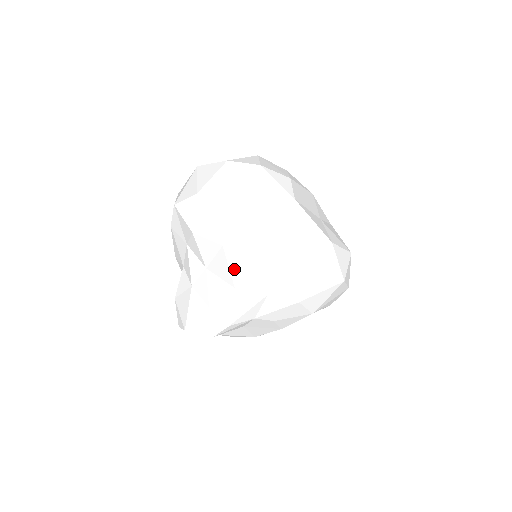
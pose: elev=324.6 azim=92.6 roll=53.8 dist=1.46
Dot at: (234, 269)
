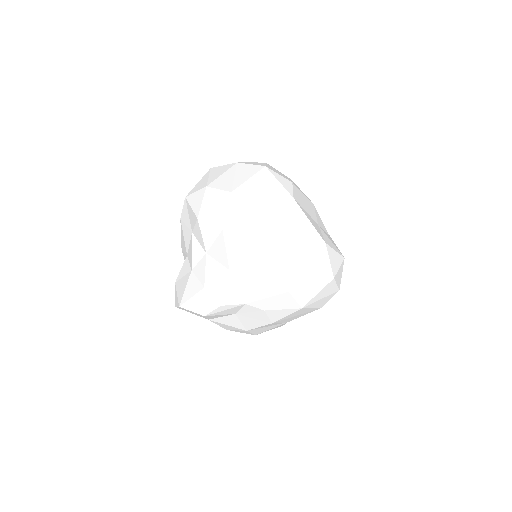
Dot at: (231, 252)
